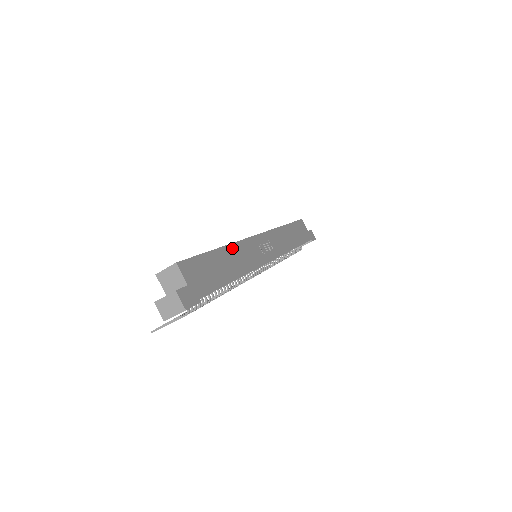
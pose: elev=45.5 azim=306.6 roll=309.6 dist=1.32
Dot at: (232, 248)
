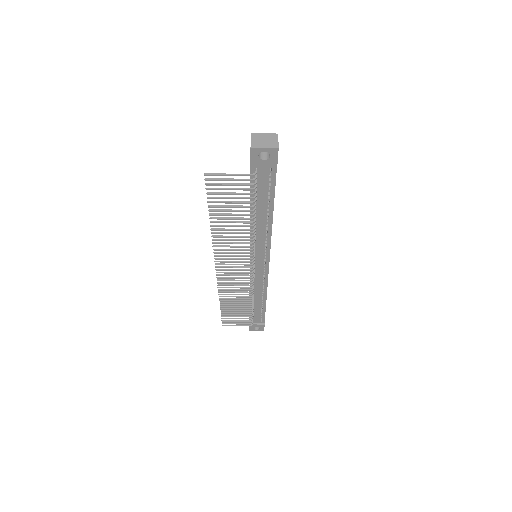
Dot at: occluded
